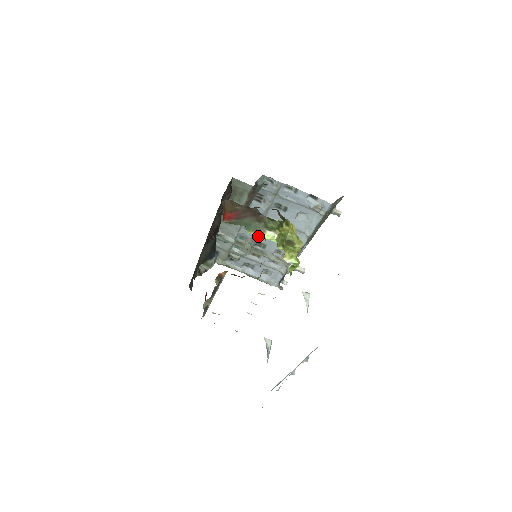
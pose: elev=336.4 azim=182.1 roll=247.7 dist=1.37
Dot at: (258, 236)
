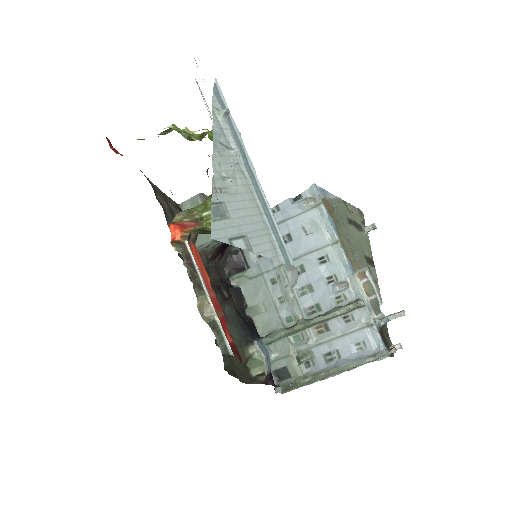
Dot at: (300, 299)
